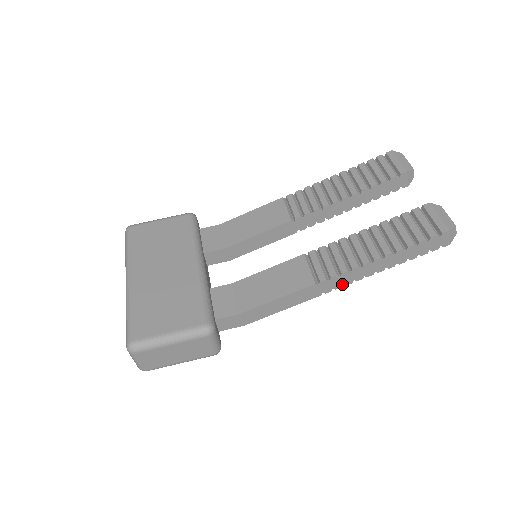
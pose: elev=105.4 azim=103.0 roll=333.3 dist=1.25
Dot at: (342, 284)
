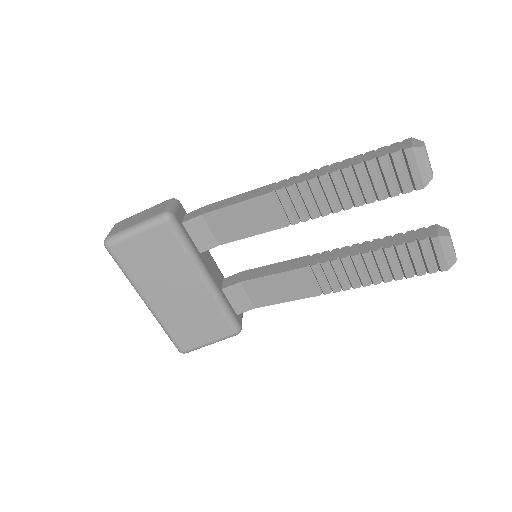
Dot at: occluded
